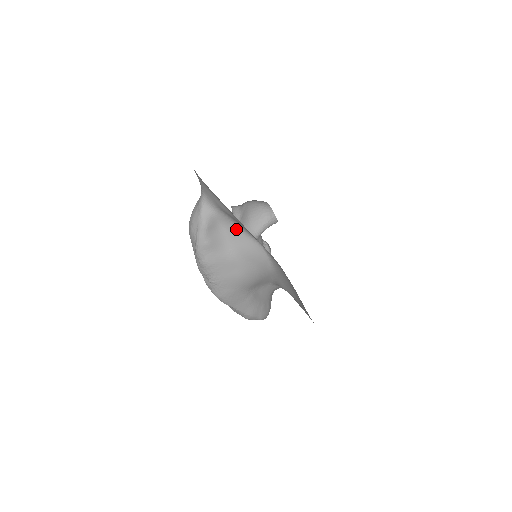
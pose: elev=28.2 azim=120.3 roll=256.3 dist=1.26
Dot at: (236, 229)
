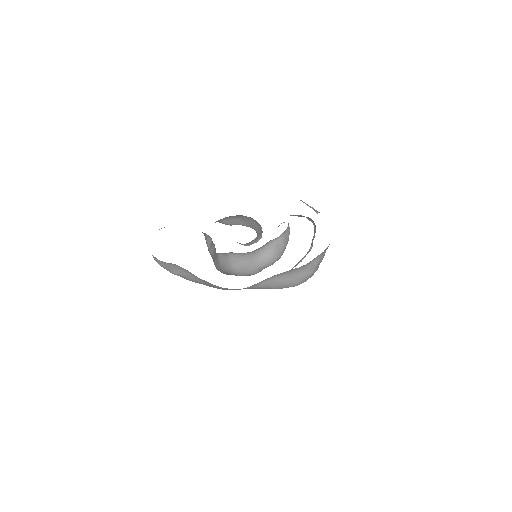
Dot at: occluded
